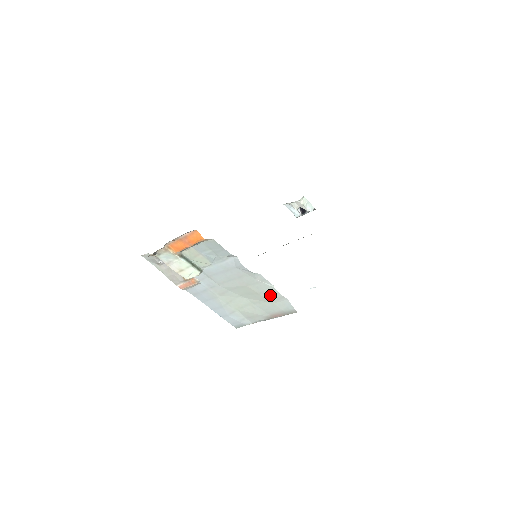
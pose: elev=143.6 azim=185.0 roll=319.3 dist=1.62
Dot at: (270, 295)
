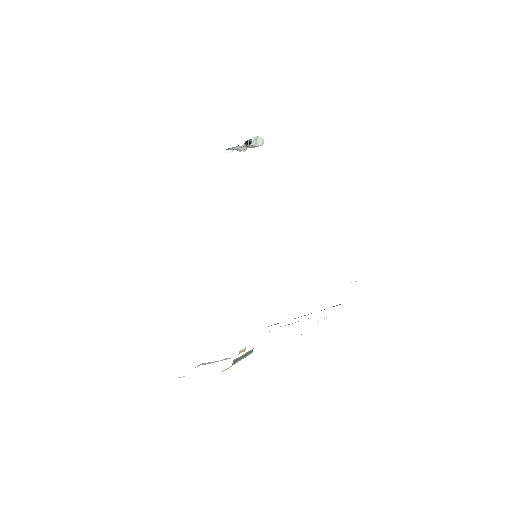
Dot at: occluded
